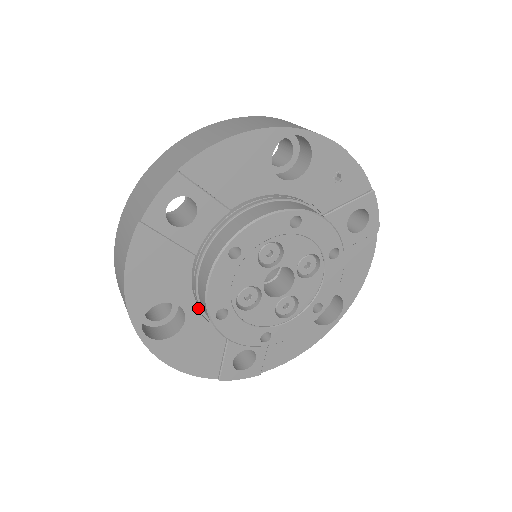
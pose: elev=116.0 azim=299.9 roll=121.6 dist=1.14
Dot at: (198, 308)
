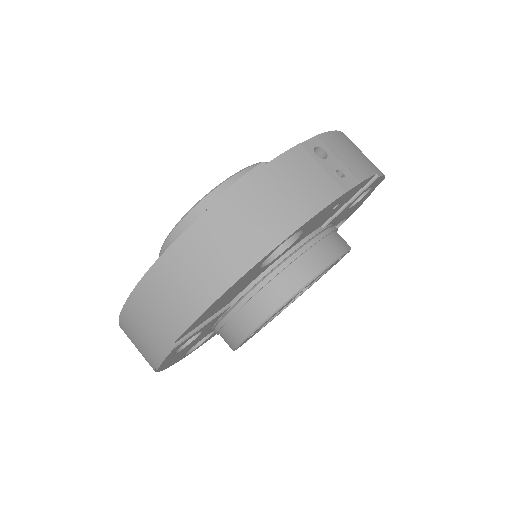
Dot at: occluded
